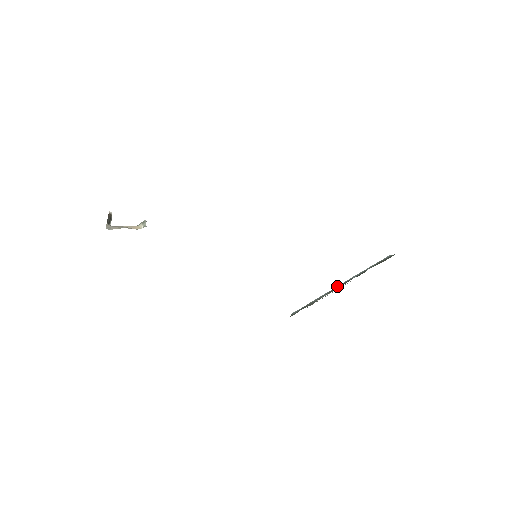
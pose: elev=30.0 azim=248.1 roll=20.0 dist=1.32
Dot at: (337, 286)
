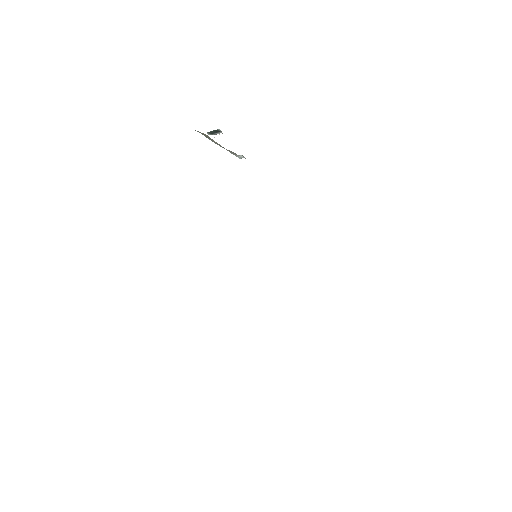
Dot at: occluded
